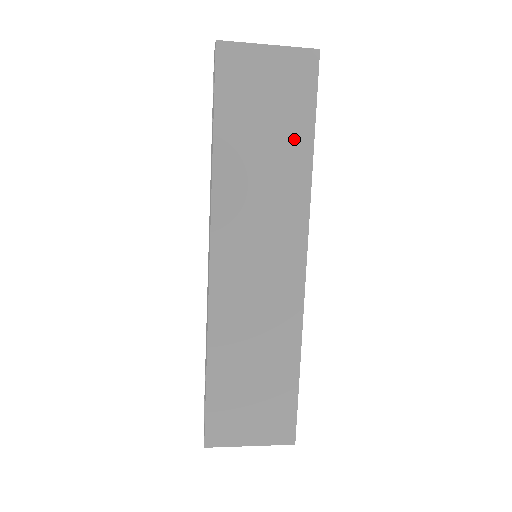
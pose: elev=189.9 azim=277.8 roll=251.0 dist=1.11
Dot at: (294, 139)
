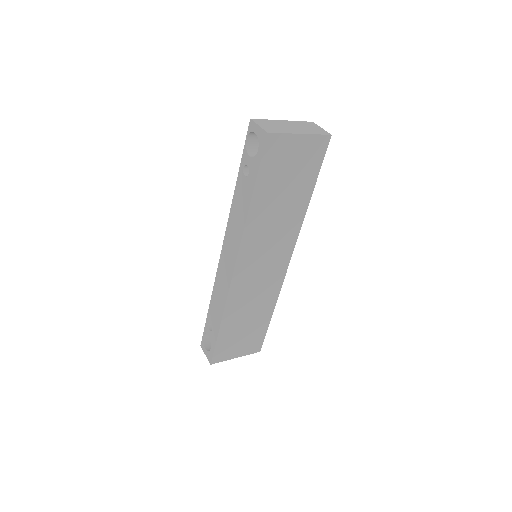
Dot at: (301, 193)
